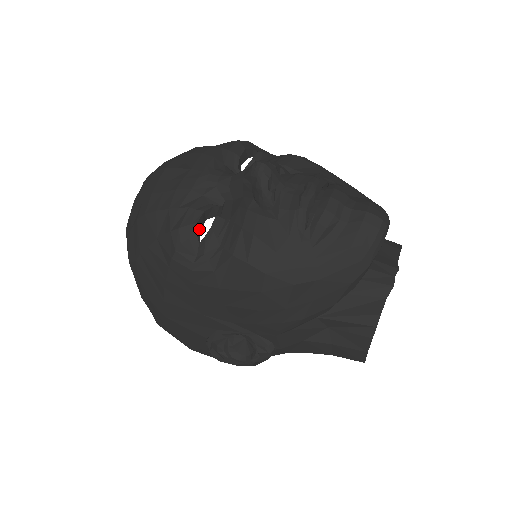
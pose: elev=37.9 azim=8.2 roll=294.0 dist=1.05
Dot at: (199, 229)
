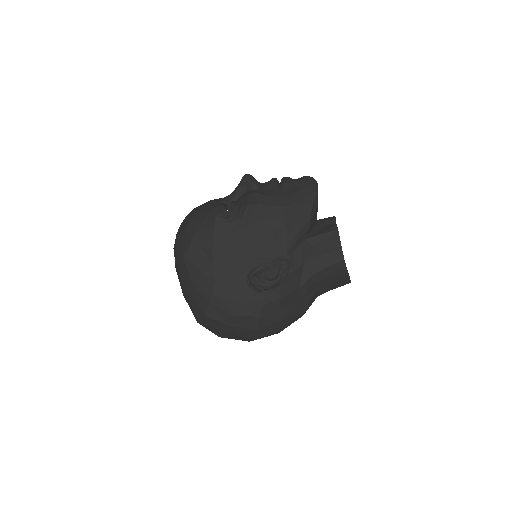
Dot at: occluded
